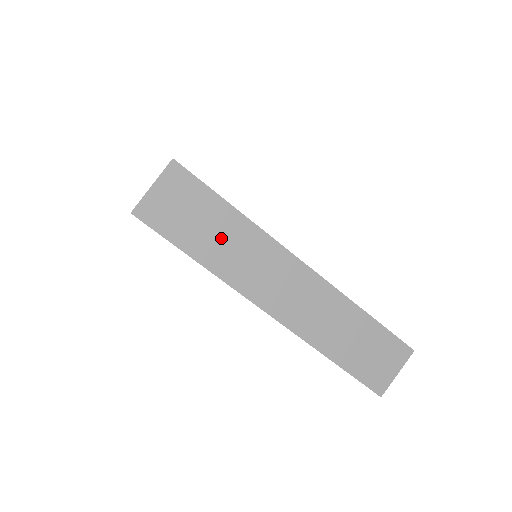
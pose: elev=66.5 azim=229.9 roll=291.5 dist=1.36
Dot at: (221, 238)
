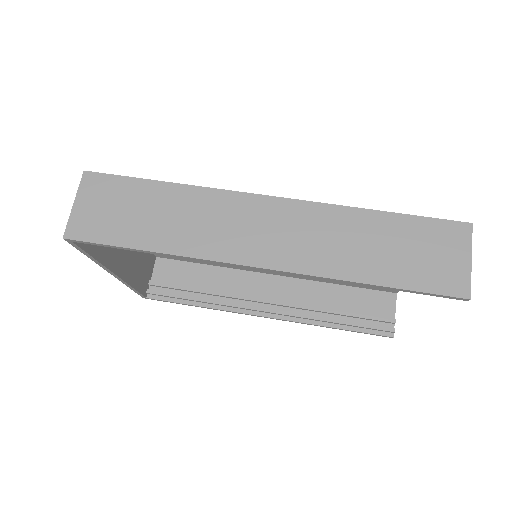
Dot at: (165, 216)
